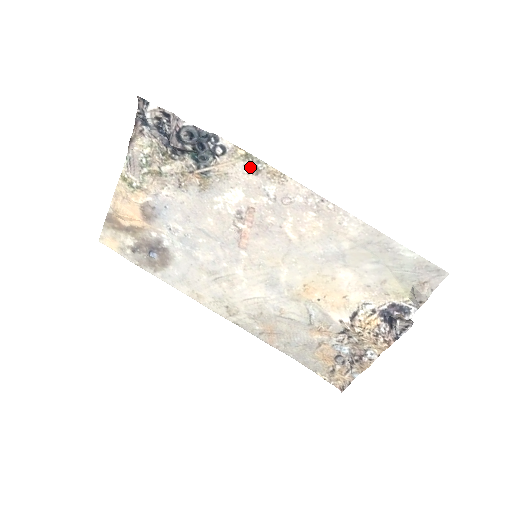
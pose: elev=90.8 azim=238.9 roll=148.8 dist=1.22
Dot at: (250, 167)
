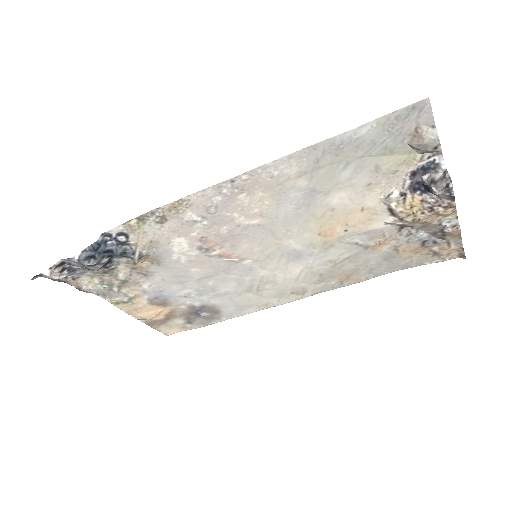
Dot at: (155, 222)
